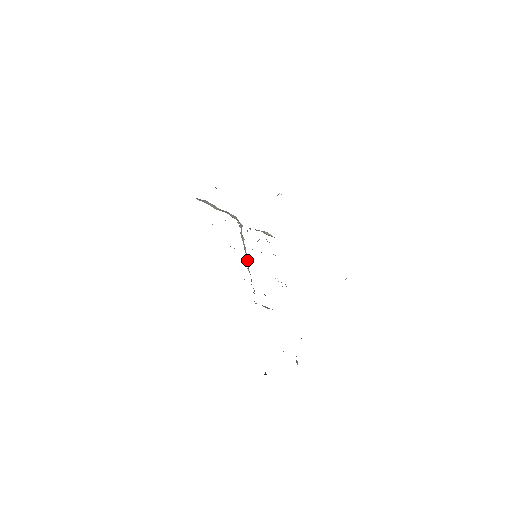
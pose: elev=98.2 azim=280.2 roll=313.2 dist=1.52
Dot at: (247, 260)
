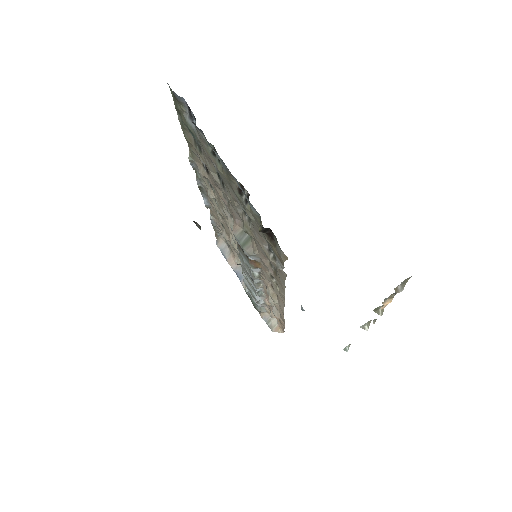
Dot at: occluded
